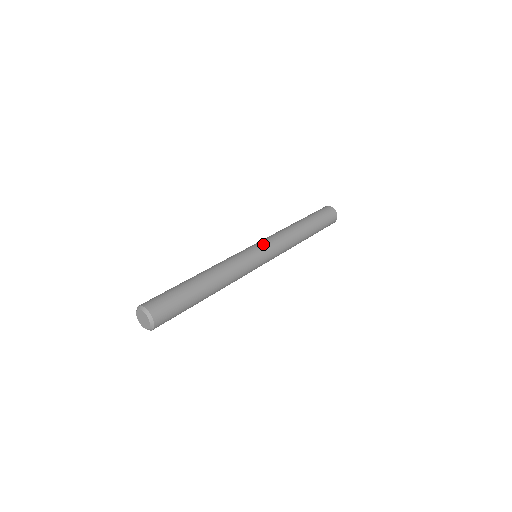
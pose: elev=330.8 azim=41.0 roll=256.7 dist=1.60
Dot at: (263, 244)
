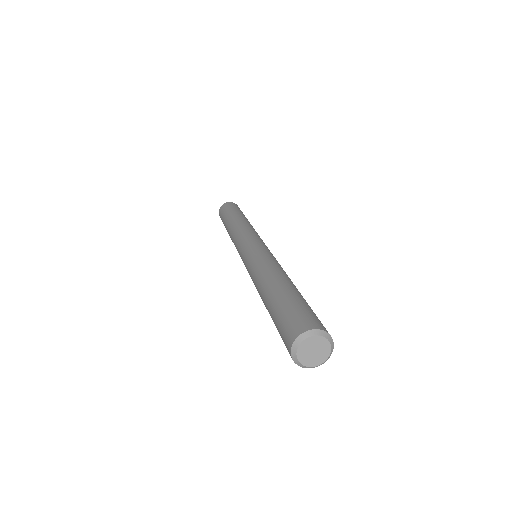
Dot at: (262, 241)
